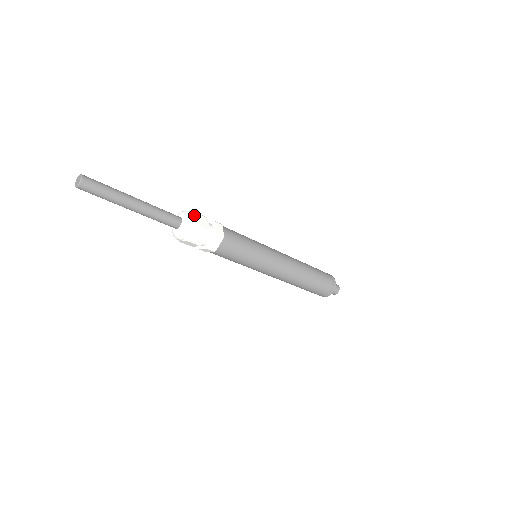
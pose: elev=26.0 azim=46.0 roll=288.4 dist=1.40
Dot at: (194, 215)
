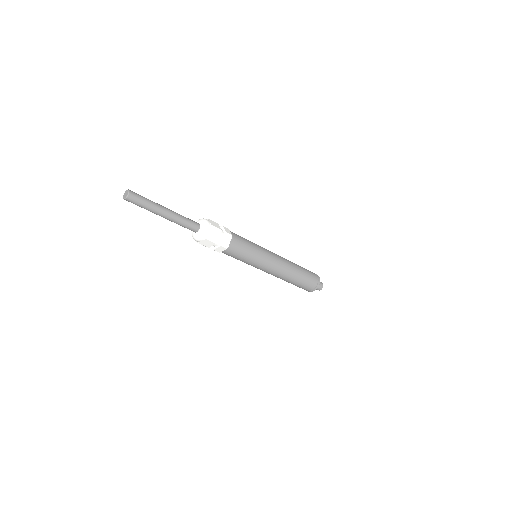
Dot at: (208, 220)
